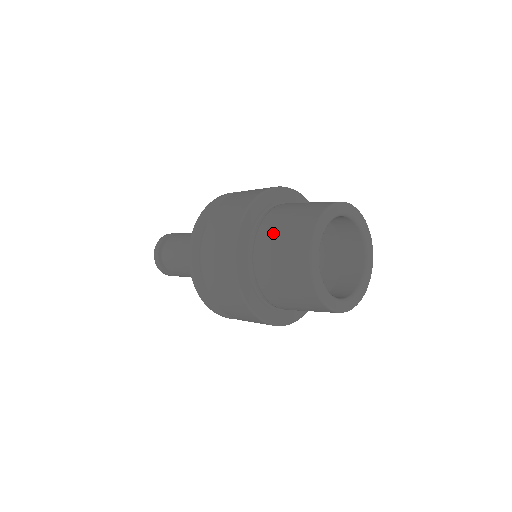
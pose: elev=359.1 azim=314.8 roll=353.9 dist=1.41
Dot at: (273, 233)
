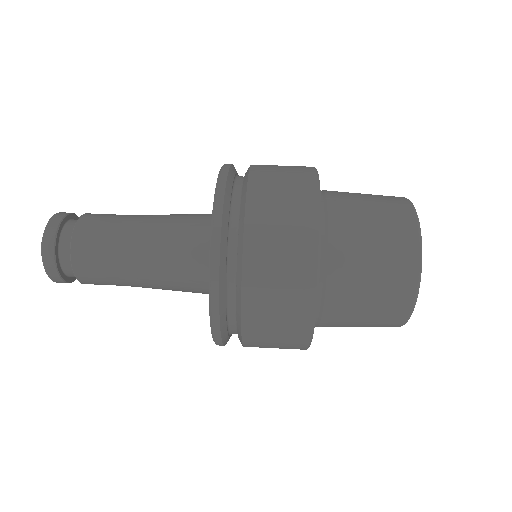
Dot at: (357, 221)
